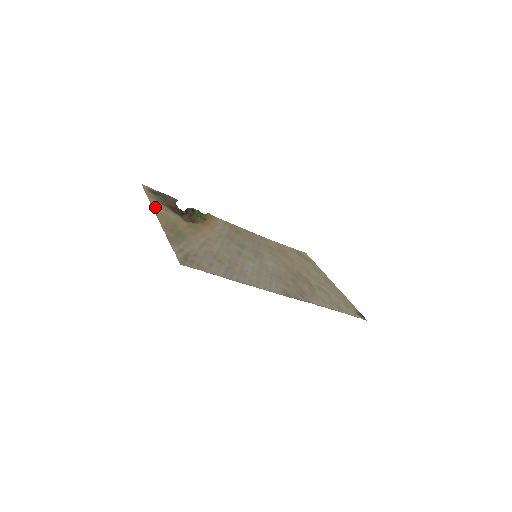
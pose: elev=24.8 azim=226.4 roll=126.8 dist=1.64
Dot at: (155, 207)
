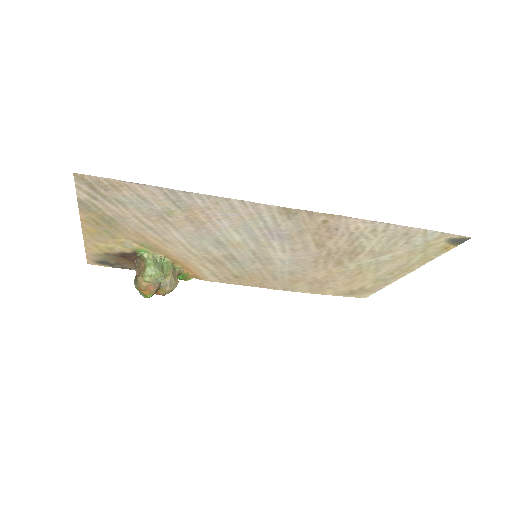
Dot at: (89, 244)
